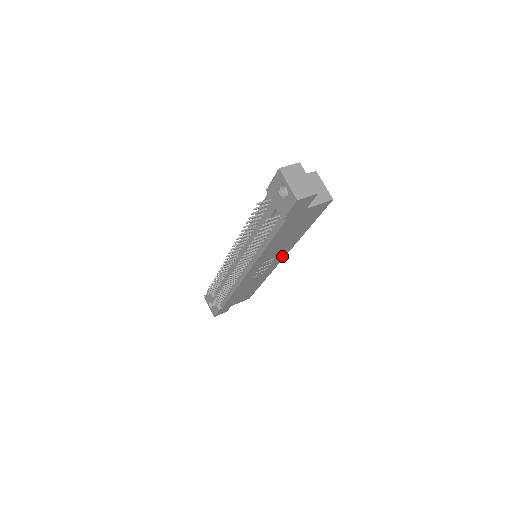
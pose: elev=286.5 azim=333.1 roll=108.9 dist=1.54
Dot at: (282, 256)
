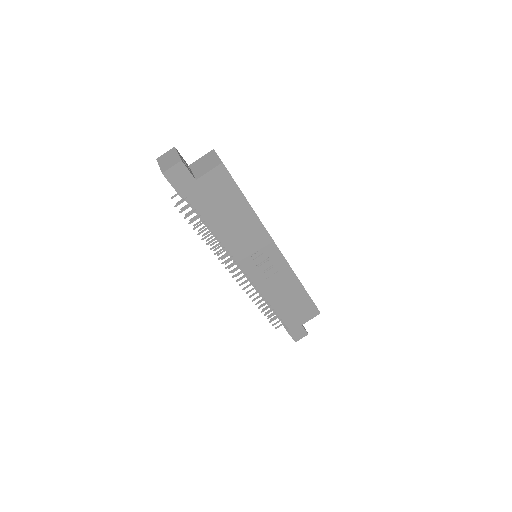
Dot at: (271, 245)
